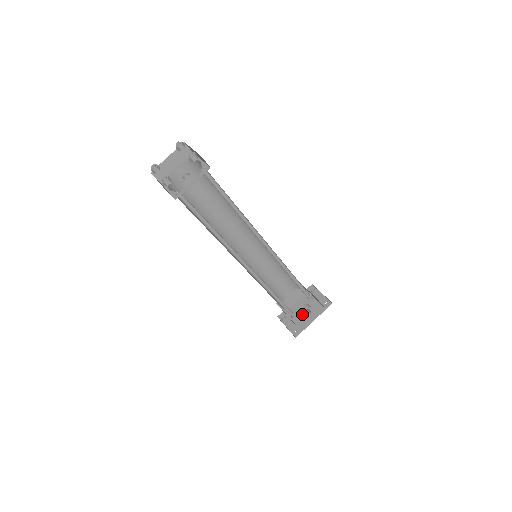
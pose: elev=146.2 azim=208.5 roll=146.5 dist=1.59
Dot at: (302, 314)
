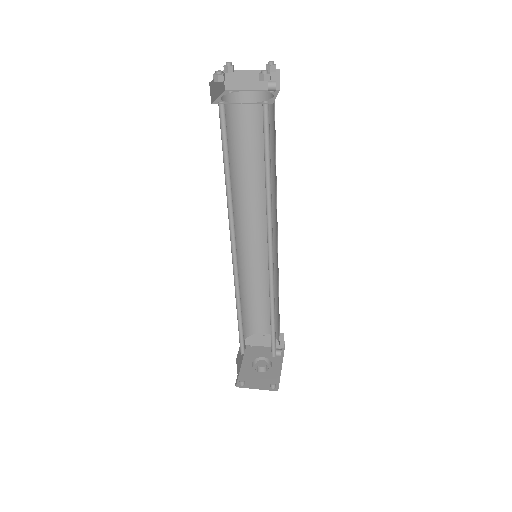
Dot at: occluded
